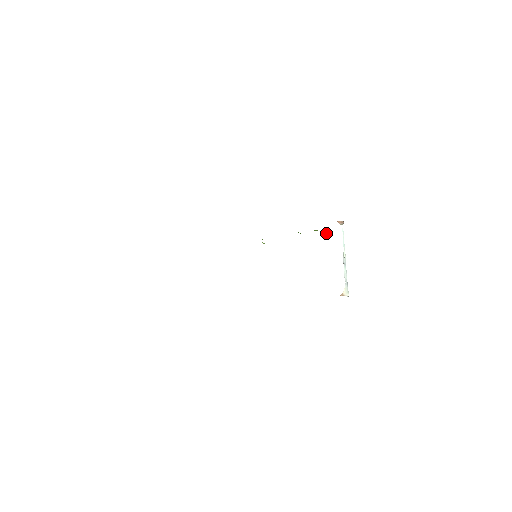
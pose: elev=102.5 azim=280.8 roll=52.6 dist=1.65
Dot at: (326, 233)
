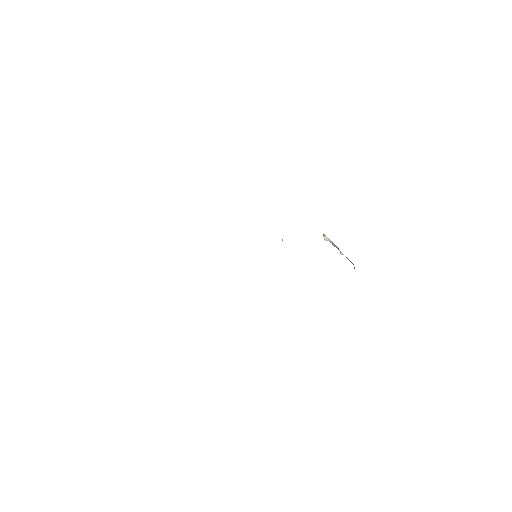
Dot at: occluded
